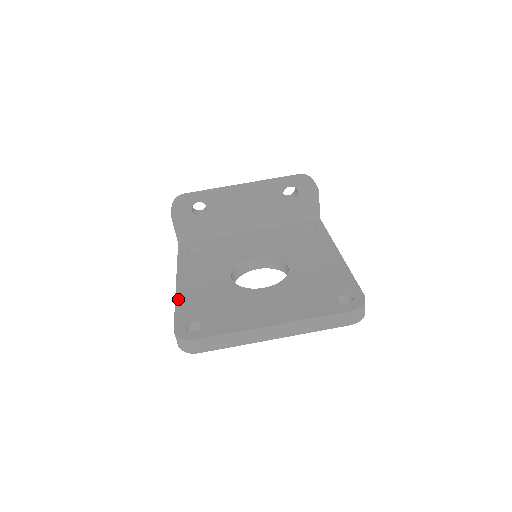
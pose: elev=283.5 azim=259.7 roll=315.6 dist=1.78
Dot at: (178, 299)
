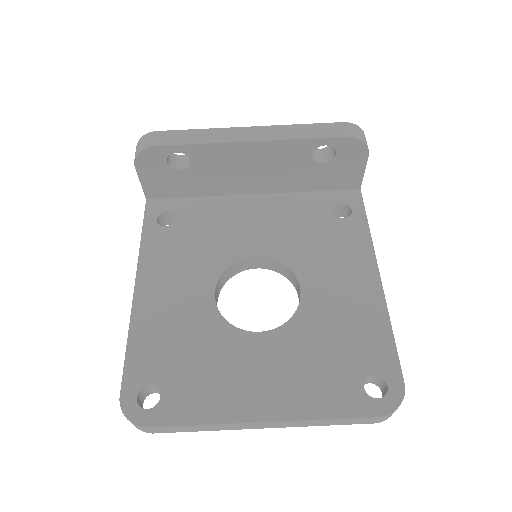
Dot at: (133, 329)
